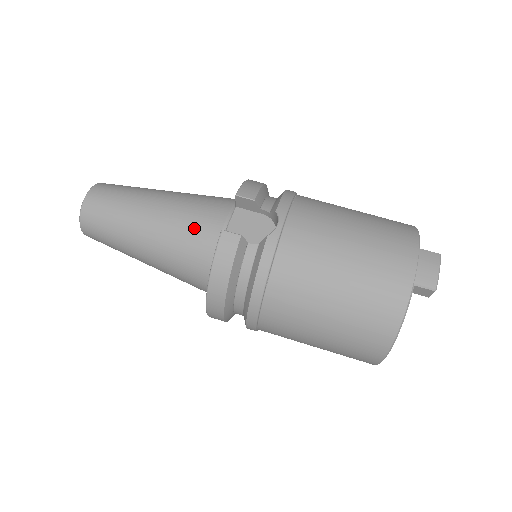
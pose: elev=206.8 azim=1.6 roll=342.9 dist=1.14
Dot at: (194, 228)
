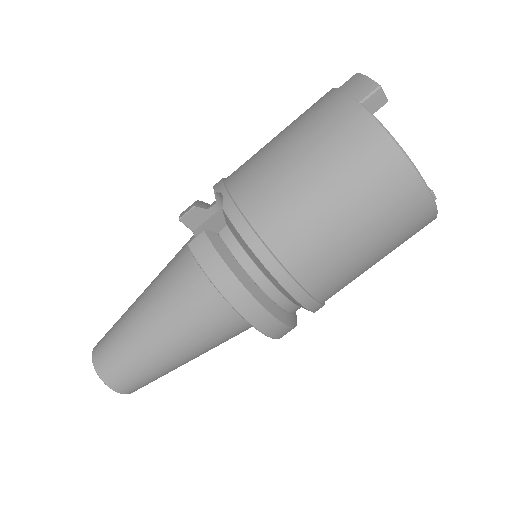
Dot at: (178, 278)
